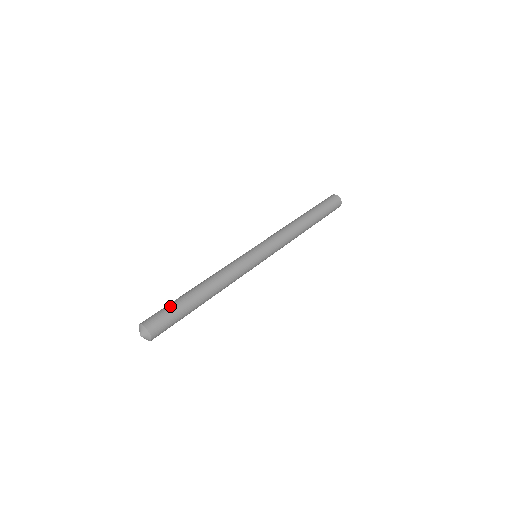
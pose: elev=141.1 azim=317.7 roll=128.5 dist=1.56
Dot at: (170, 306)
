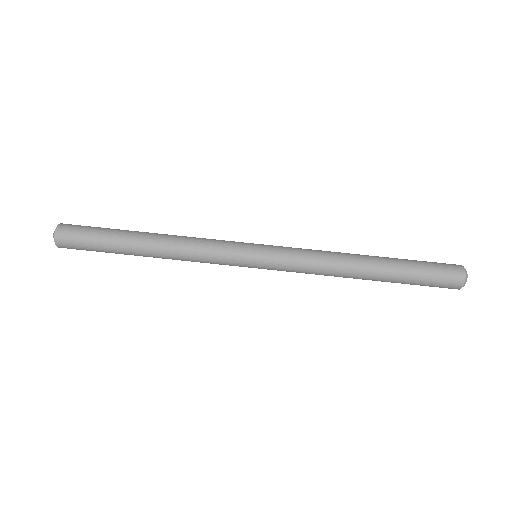
Dot at: (99, 231)
